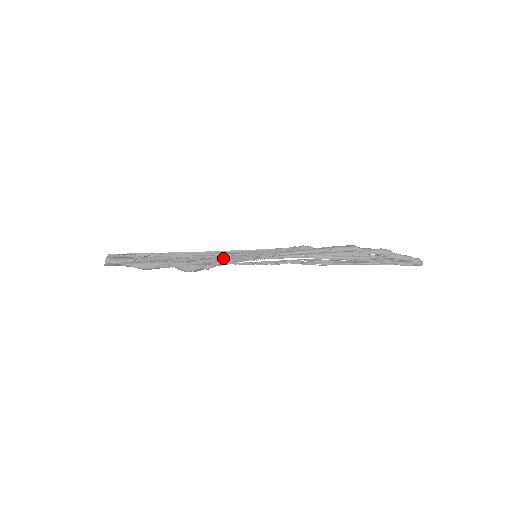
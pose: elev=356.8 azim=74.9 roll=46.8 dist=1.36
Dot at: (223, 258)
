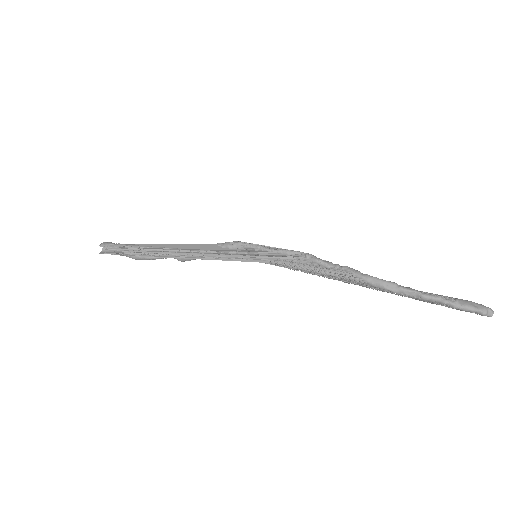
Dot at: (216, 256)
